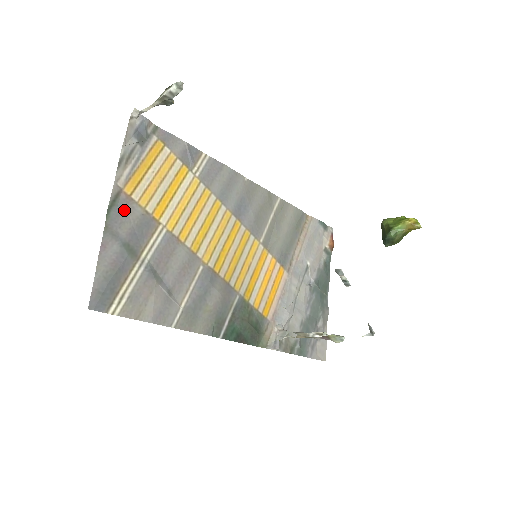
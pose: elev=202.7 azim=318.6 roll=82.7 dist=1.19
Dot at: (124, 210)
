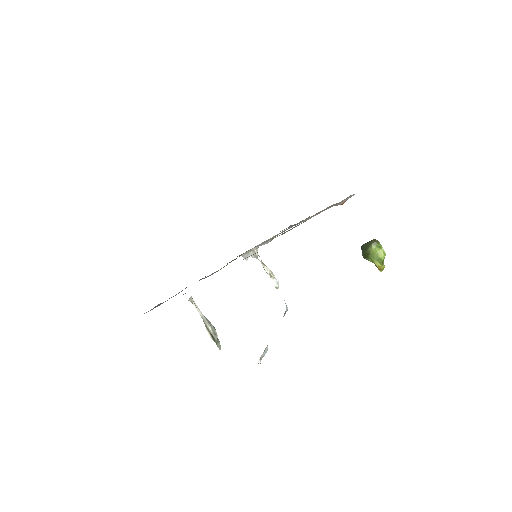
Dot at: (165, 301)
